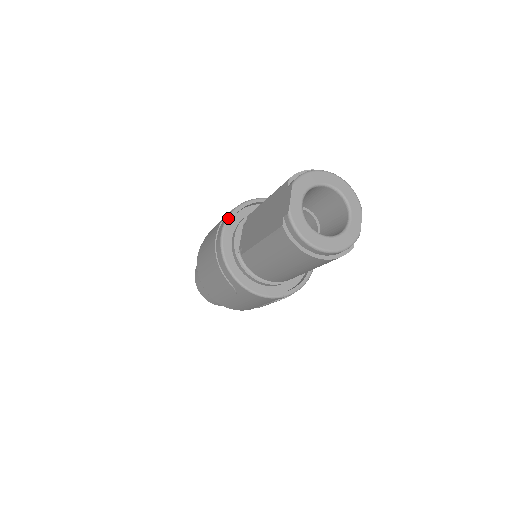
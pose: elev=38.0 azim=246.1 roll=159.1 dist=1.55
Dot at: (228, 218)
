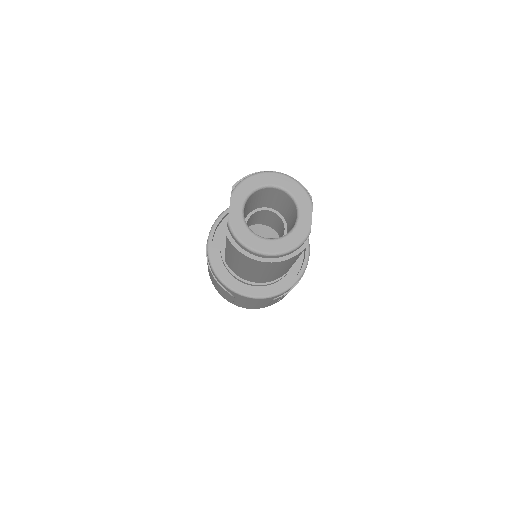
Dot at: (213, 226)
